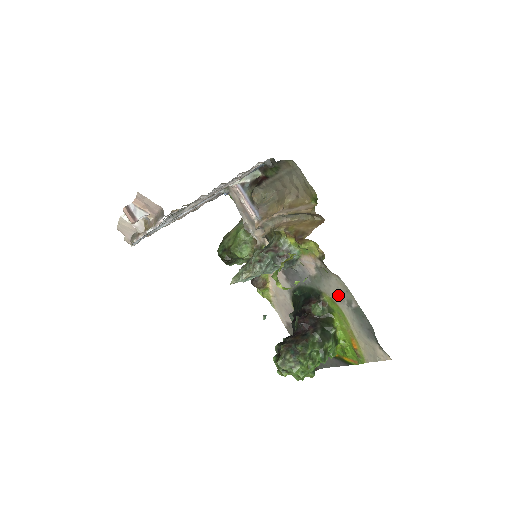
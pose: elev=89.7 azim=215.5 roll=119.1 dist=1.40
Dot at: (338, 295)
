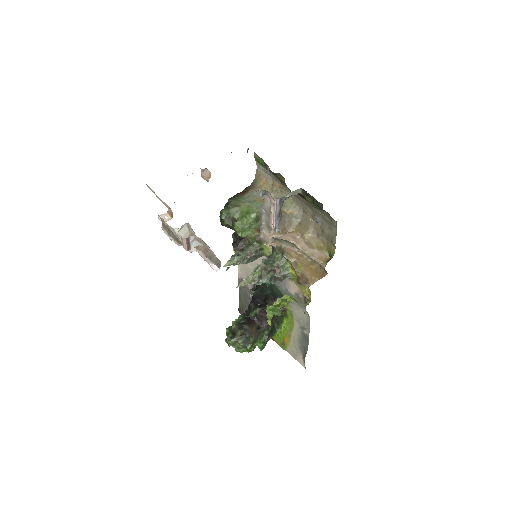
Dot at: (299, 318)
